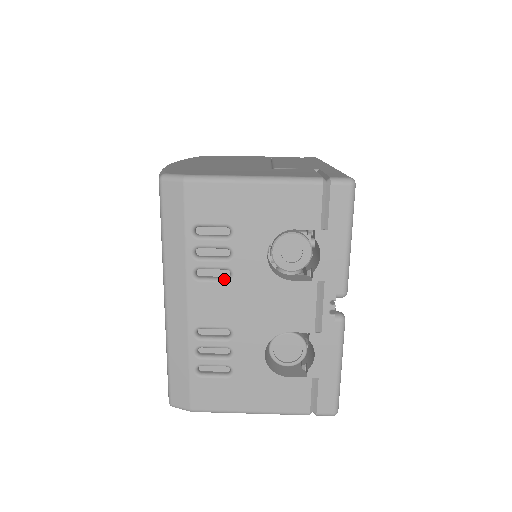
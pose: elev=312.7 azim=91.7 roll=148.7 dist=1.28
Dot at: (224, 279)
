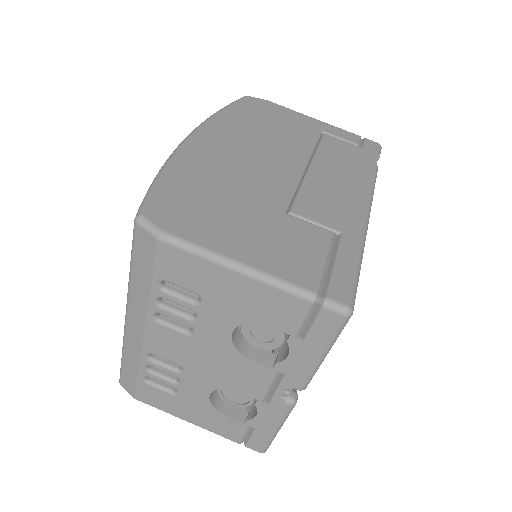
Dot at: (184, 331)
